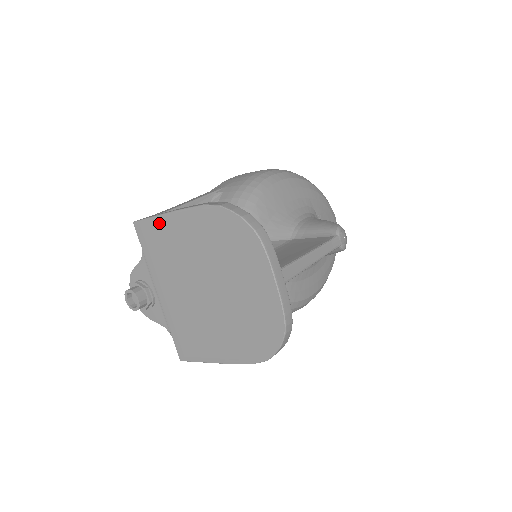
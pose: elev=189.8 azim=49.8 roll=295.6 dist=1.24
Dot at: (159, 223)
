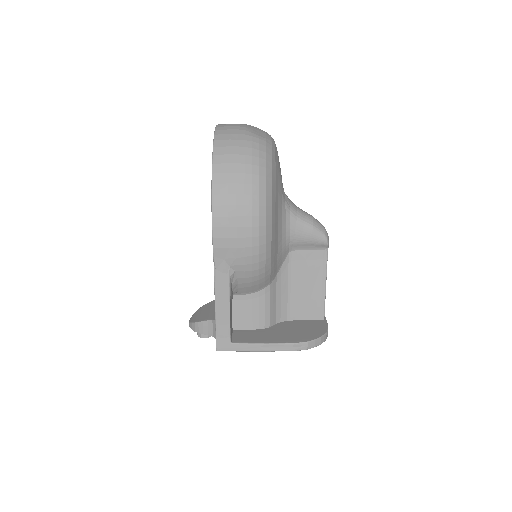
Dot at: occluded
